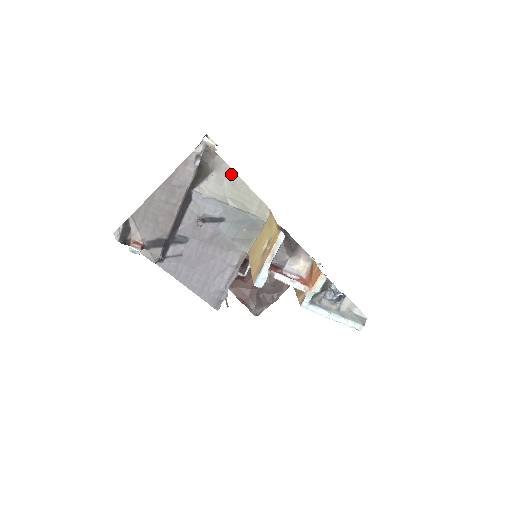
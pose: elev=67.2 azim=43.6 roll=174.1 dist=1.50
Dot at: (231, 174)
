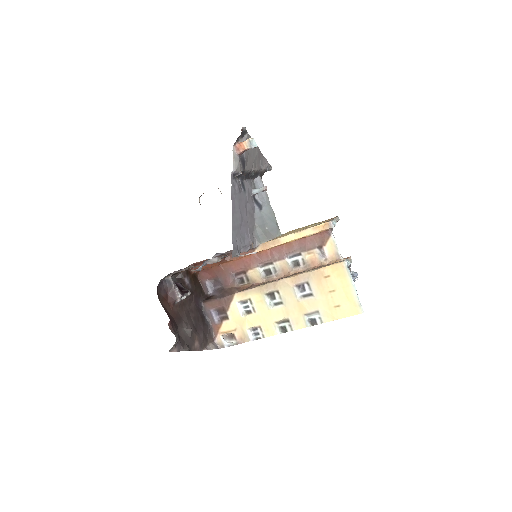
Dot at: occluded
